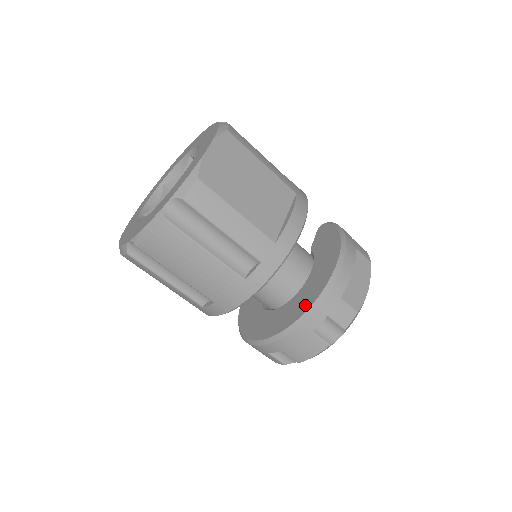
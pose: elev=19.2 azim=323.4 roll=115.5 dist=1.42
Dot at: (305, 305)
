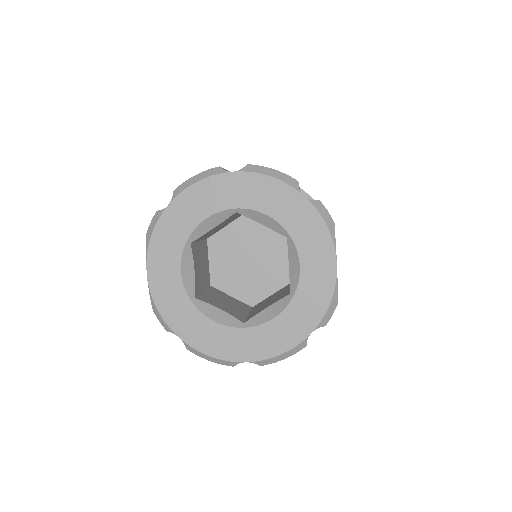
Dot at: occluded
